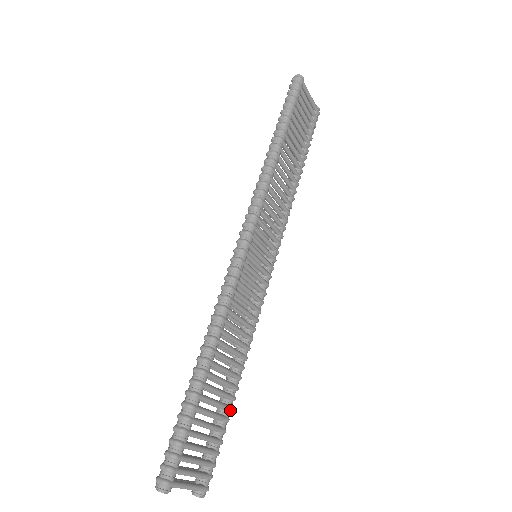
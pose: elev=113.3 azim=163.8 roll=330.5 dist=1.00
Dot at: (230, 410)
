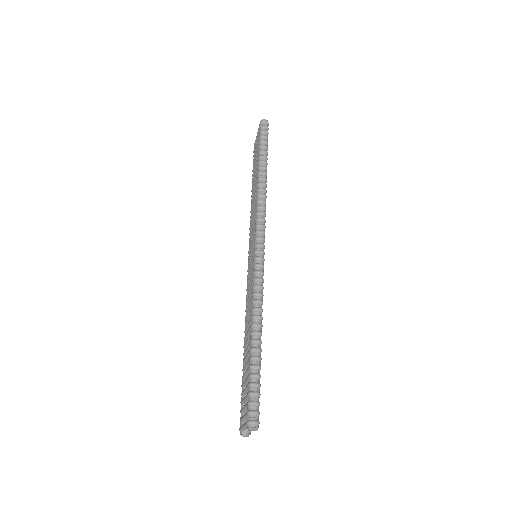
Dot at: occluded
